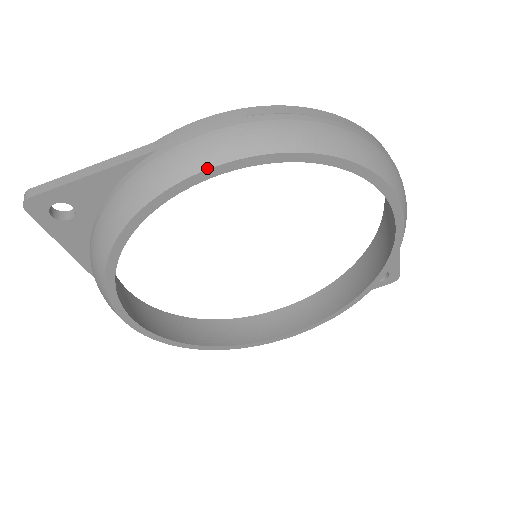
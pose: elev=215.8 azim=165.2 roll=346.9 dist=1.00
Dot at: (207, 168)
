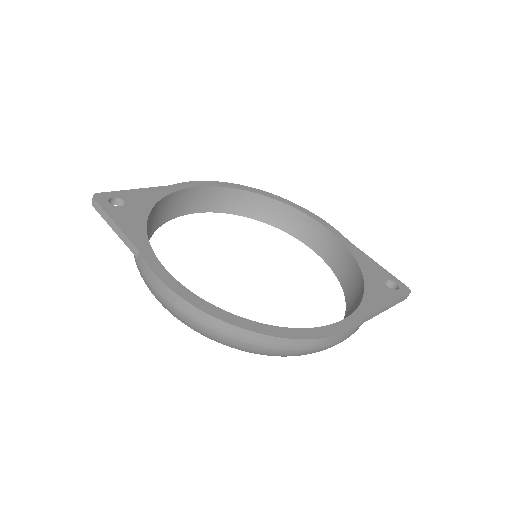
Dot at: (155, 297)
